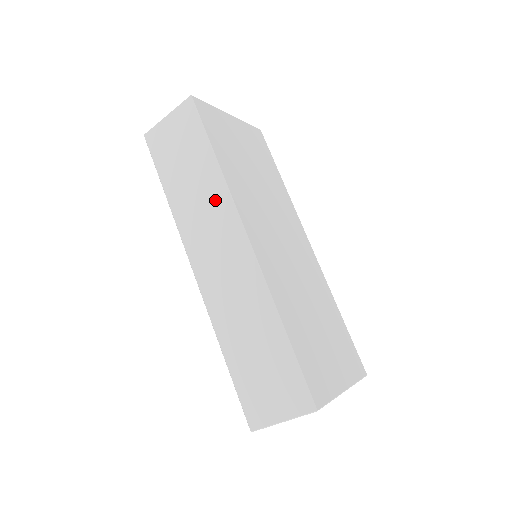
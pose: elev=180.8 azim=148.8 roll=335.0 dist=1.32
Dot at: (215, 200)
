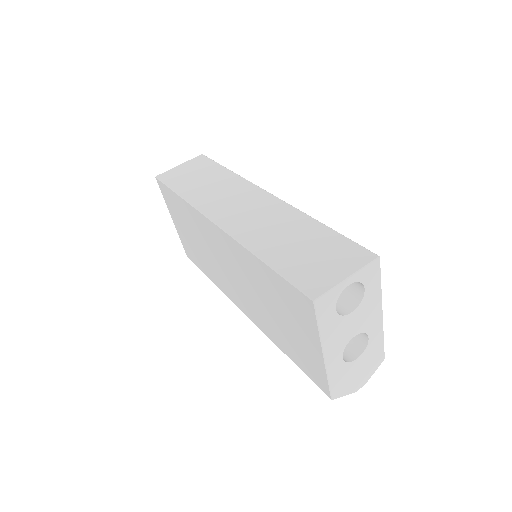
Dot at: (233, 185)
